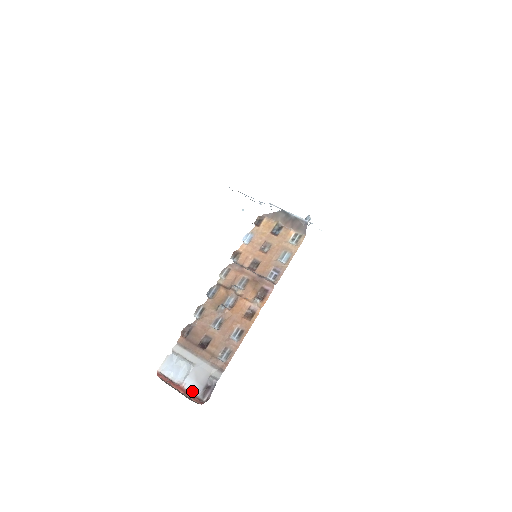
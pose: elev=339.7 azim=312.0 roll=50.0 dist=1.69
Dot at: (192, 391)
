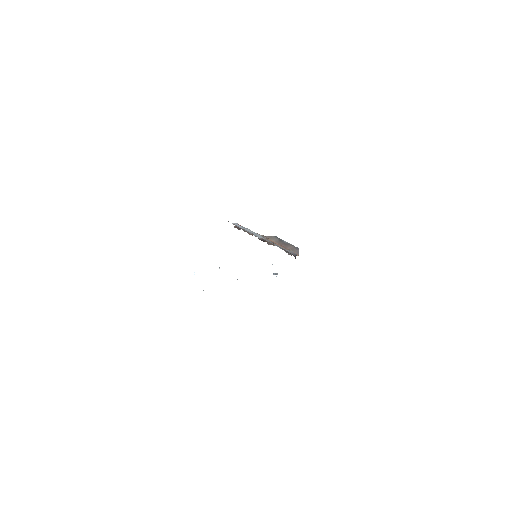
Dot at: occluded
